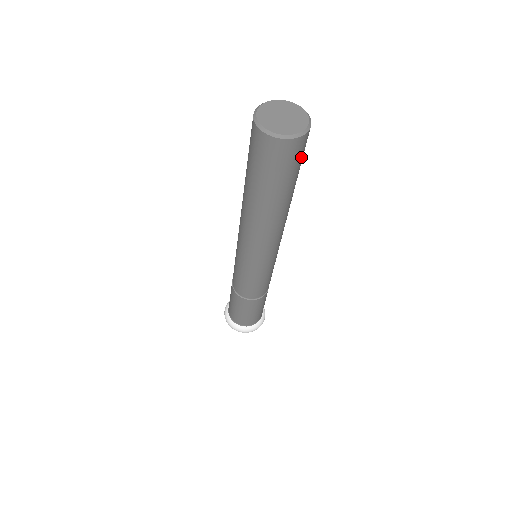
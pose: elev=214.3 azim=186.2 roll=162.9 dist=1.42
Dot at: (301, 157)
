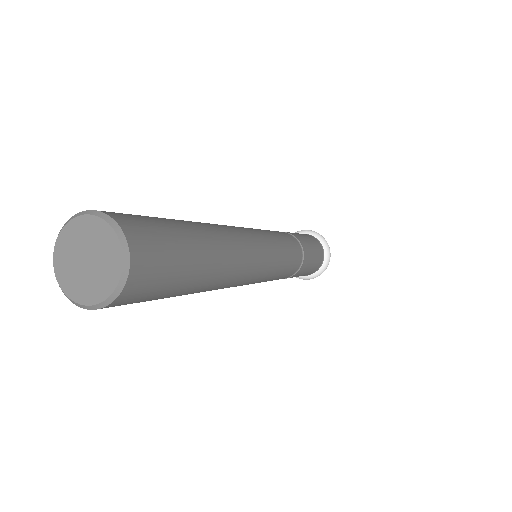
Dot at: (164, 247)
